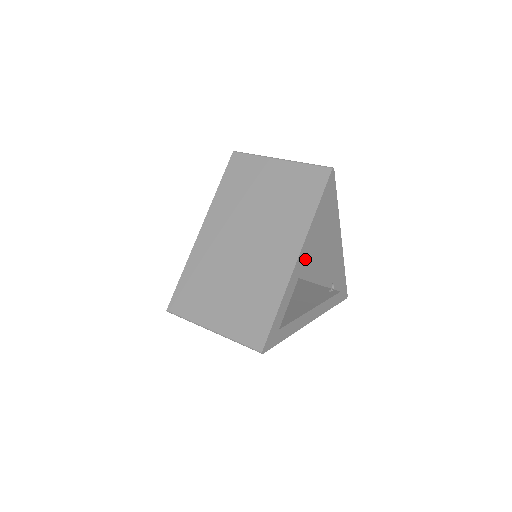
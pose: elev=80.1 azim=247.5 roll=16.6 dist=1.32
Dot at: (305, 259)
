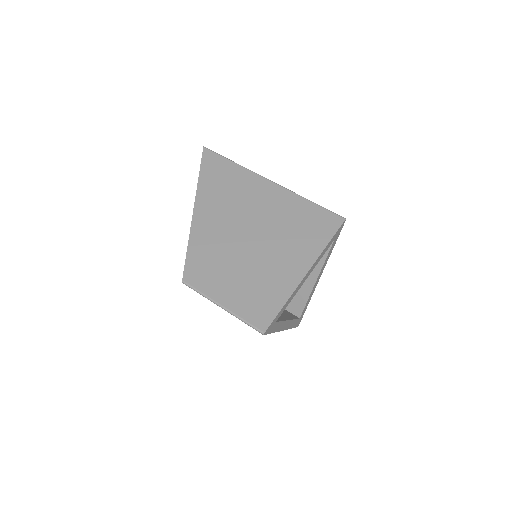
Dot at: (288, 320)
